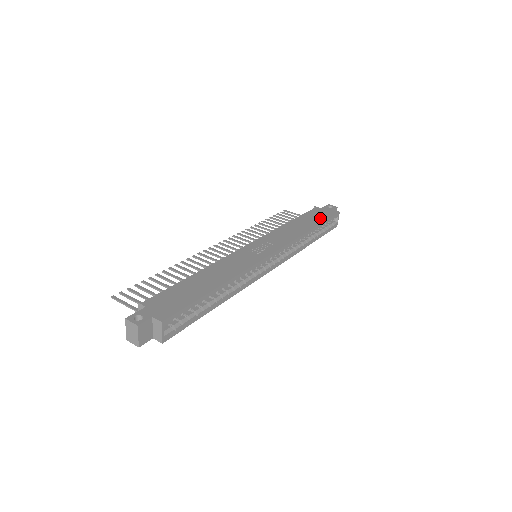
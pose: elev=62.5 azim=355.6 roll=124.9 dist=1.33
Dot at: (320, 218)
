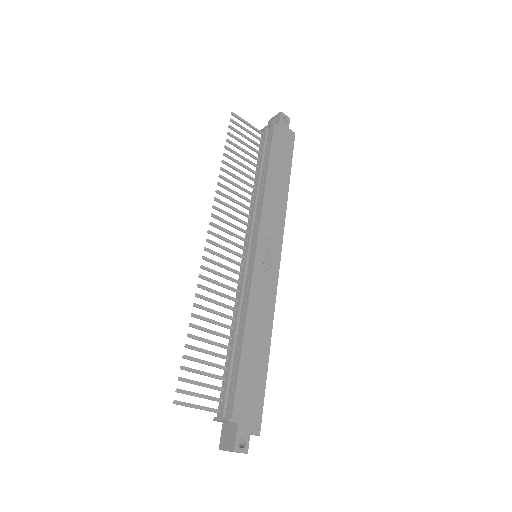
Dot at: (287, 157)
